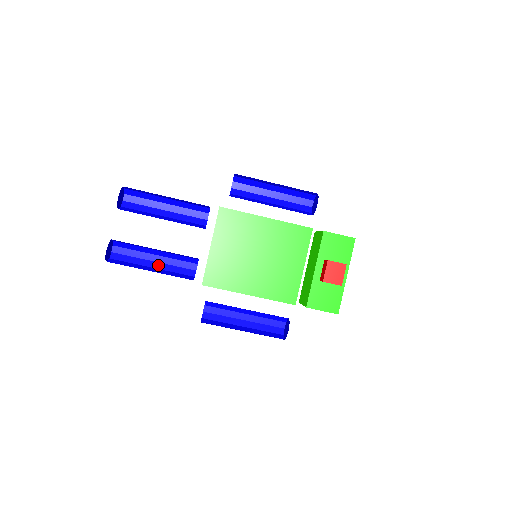
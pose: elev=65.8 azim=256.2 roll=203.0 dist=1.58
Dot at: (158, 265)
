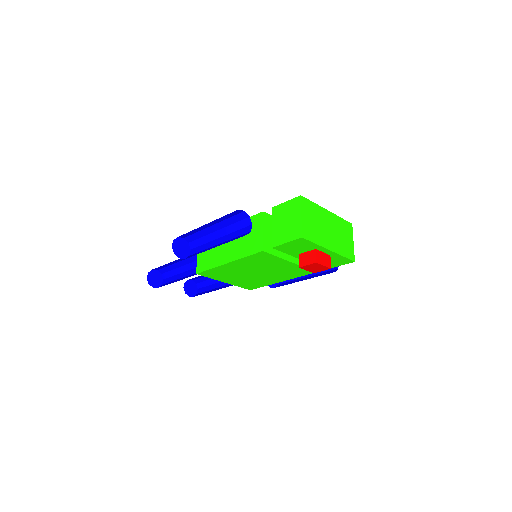
Dot at: occluded
